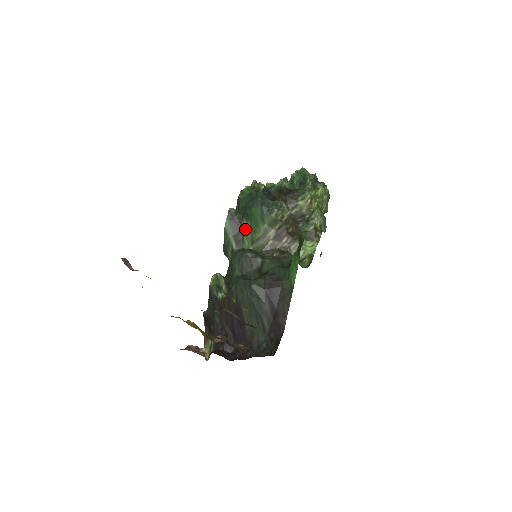
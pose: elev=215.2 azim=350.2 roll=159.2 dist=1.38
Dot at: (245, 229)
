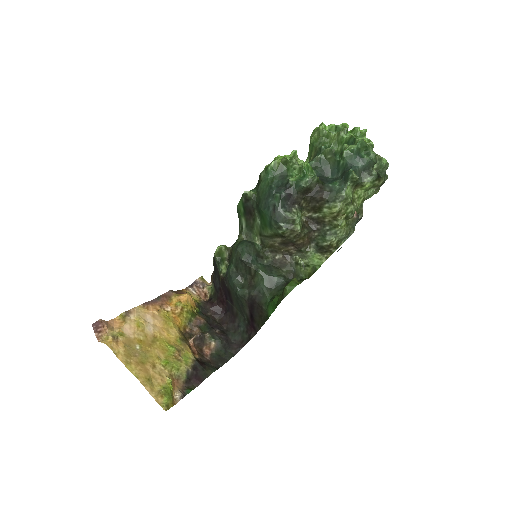
Dot at: (256, 218)
